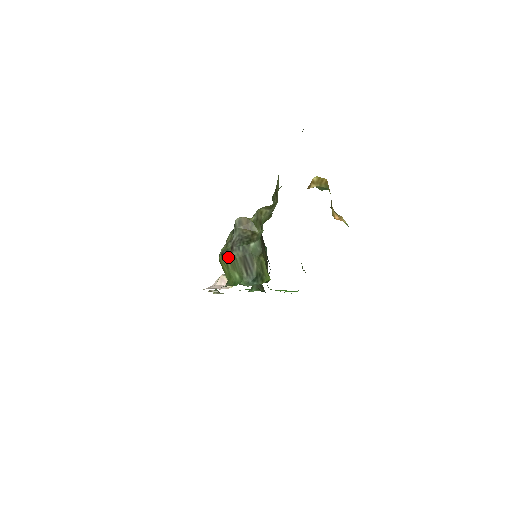
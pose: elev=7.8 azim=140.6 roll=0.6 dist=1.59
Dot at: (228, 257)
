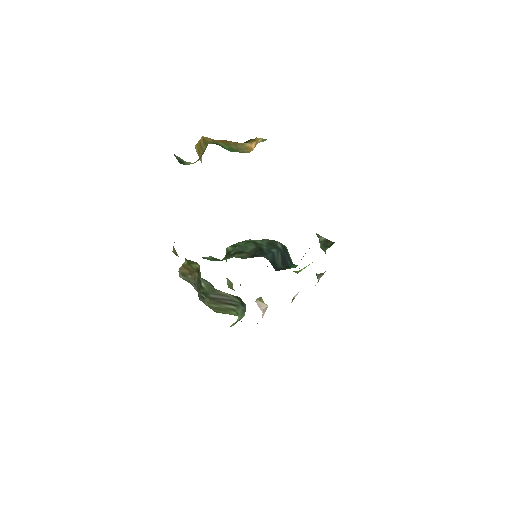
Dot at: occluded
